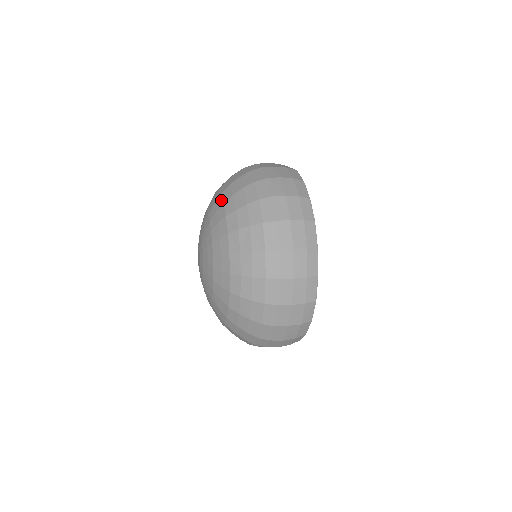
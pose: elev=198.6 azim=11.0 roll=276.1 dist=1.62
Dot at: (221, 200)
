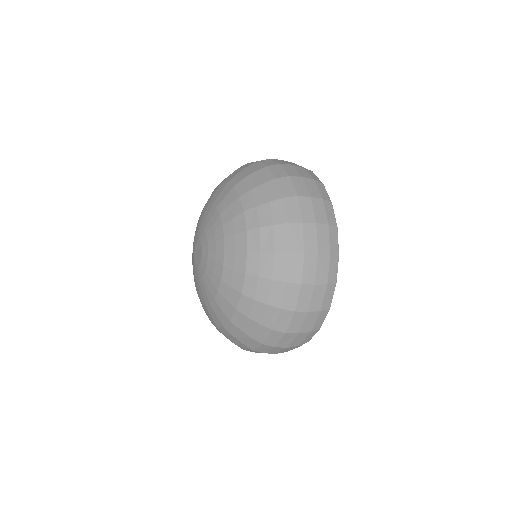
Dot at: (235, 193)
